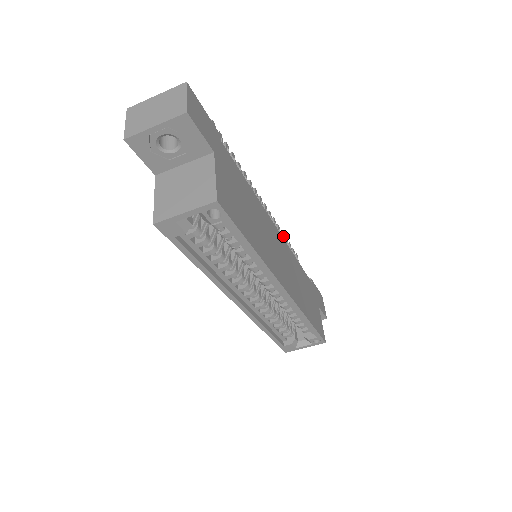
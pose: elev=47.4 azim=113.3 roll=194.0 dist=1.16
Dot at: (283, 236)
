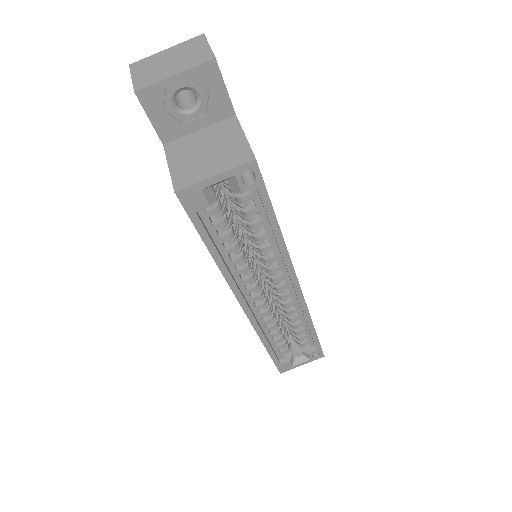
Dot at: occluded
